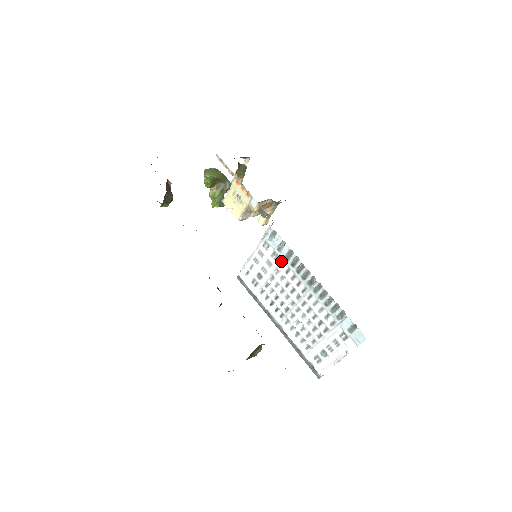
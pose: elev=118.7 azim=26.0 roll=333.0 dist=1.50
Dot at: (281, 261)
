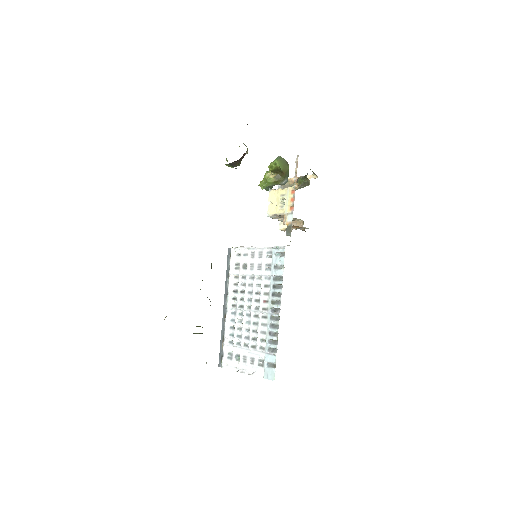
Dot at: (269, 275)
